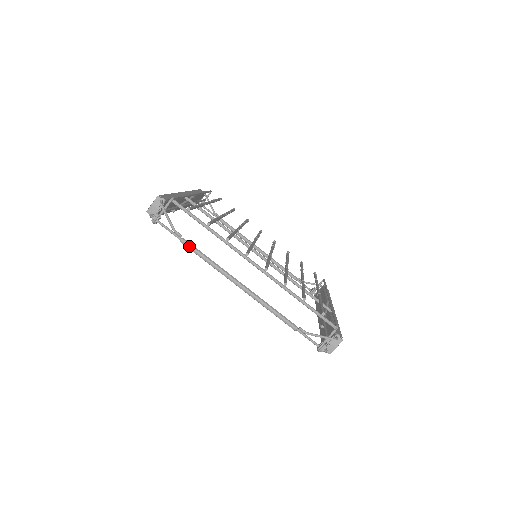
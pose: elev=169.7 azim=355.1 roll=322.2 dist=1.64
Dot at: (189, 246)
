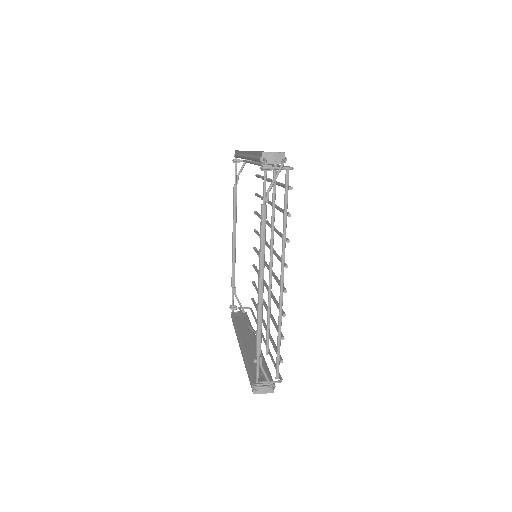
Dot at: (264, 216)
